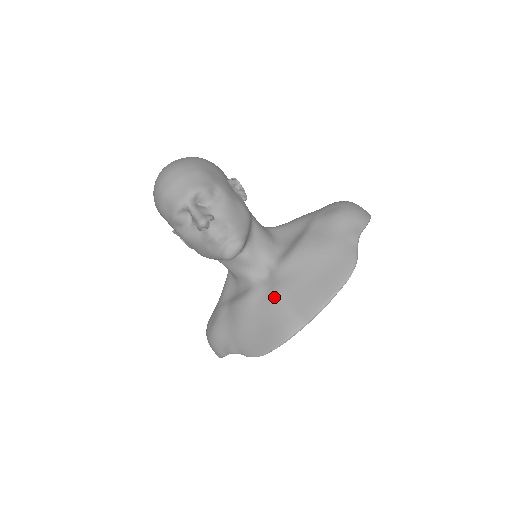
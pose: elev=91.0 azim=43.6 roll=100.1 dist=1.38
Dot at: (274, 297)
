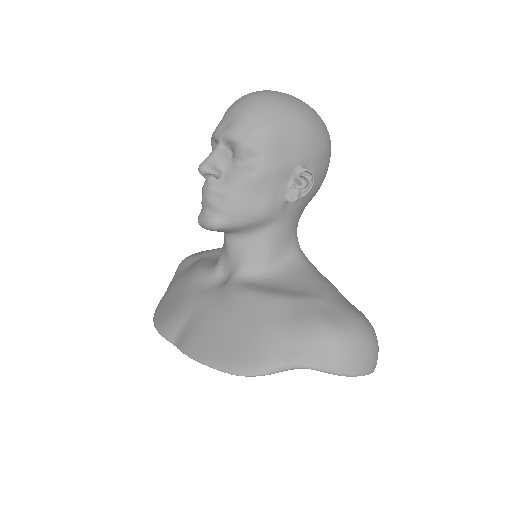
Dot at: (198, 297)
